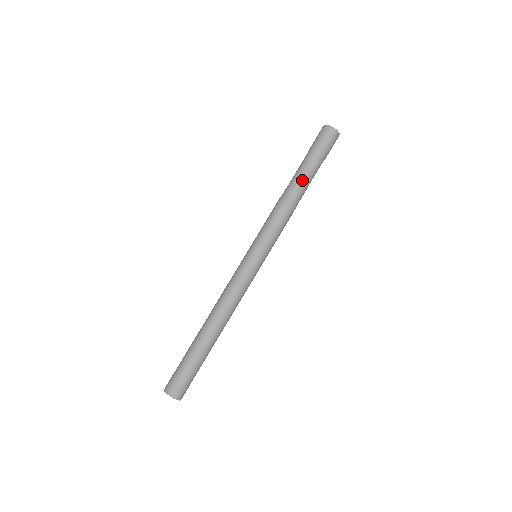
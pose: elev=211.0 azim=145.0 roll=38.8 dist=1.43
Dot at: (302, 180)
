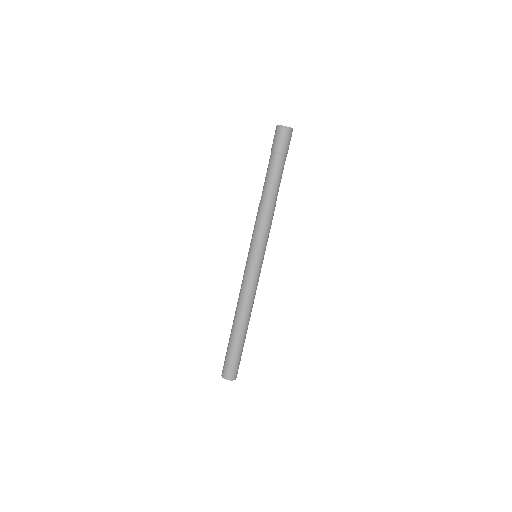
Dot at: (277, 184)
